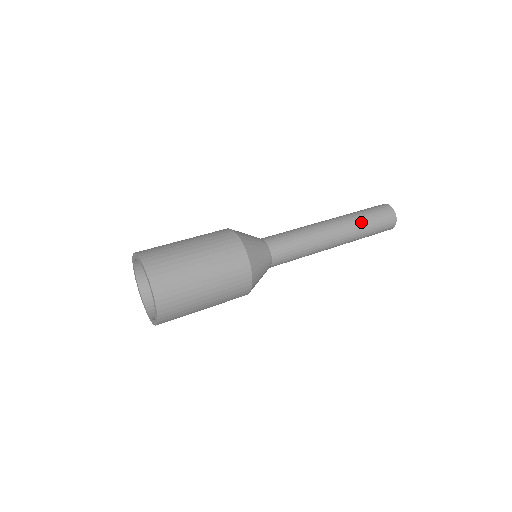
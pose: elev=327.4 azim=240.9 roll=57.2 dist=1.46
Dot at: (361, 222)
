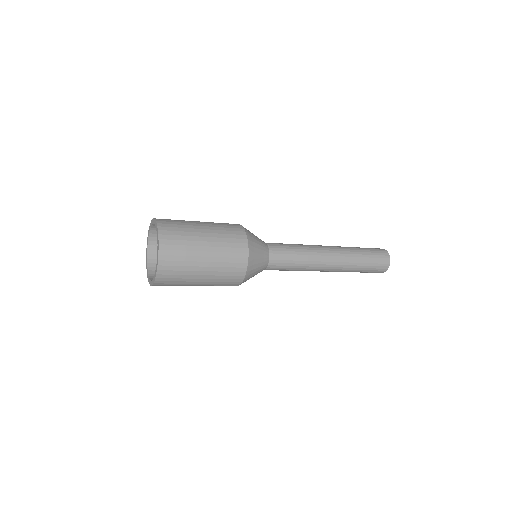
Dot at: (357, 256)
